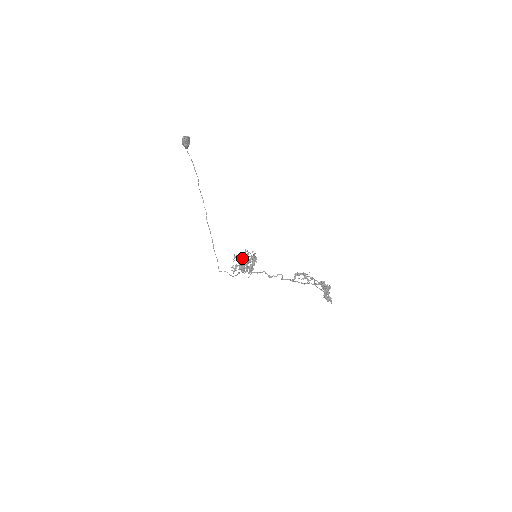
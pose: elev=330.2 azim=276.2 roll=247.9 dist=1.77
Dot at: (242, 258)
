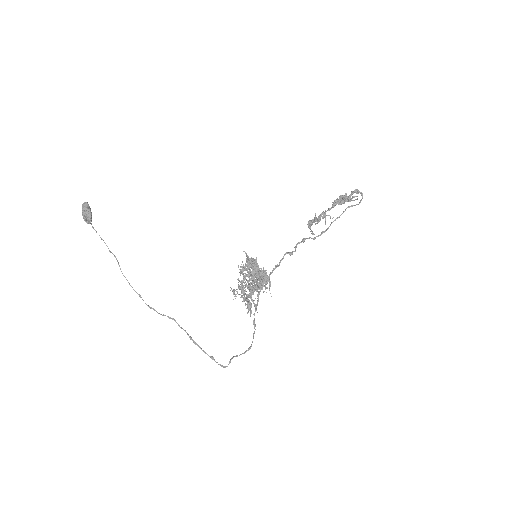
Dot at: (244, 269)
